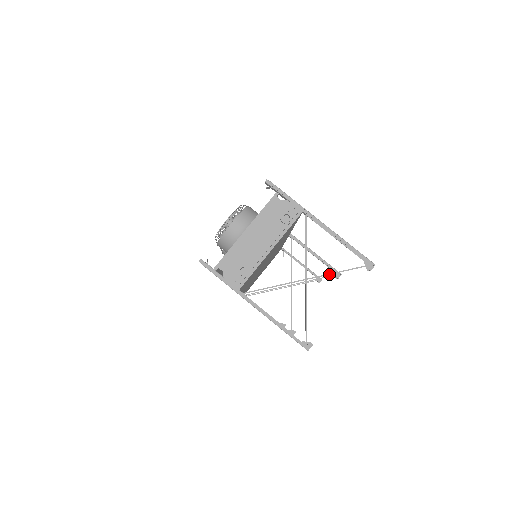
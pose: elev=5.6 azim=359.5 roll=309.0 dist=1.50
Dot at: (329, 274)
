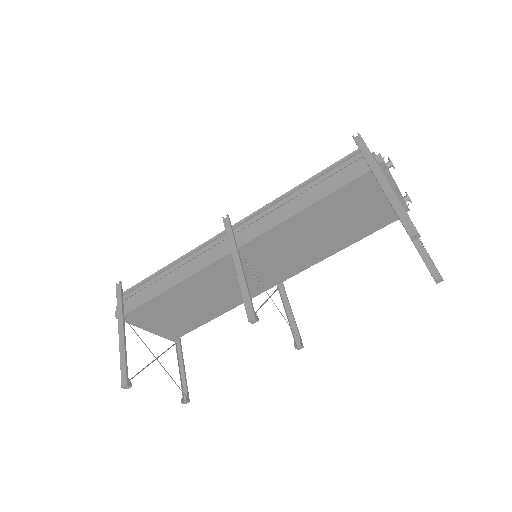
Dot at: occluded
